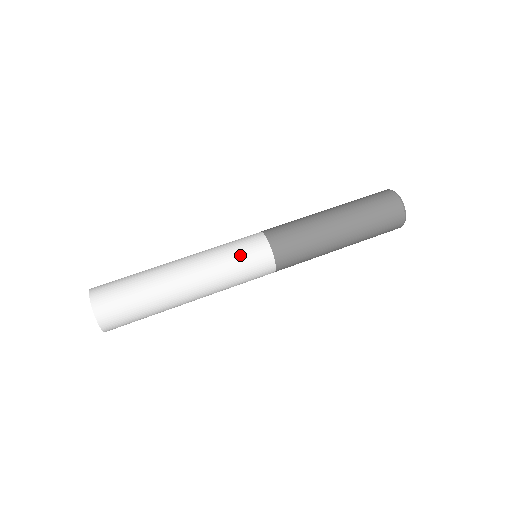
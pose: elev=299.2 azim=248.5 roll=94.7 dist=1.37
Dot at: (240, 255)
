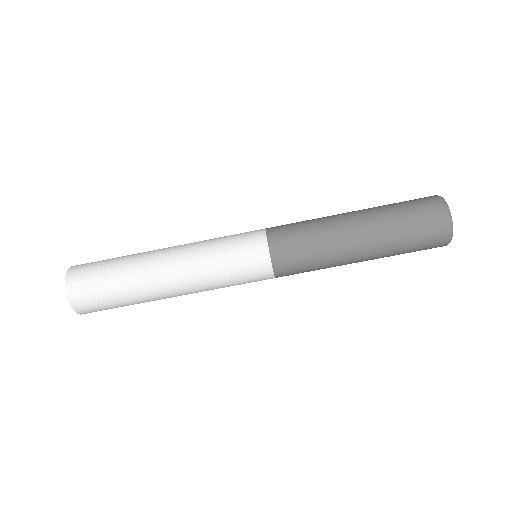
Dot at: (235, 272)
